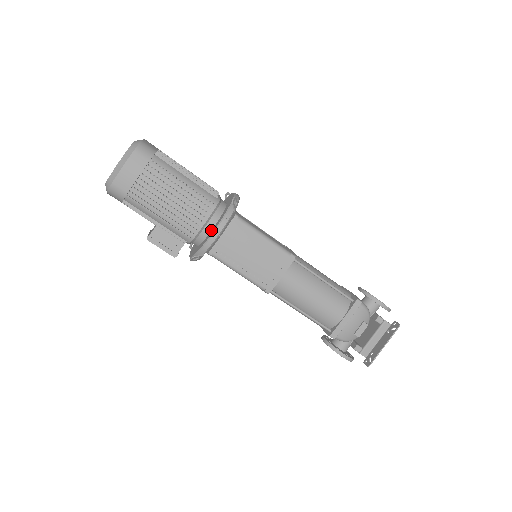
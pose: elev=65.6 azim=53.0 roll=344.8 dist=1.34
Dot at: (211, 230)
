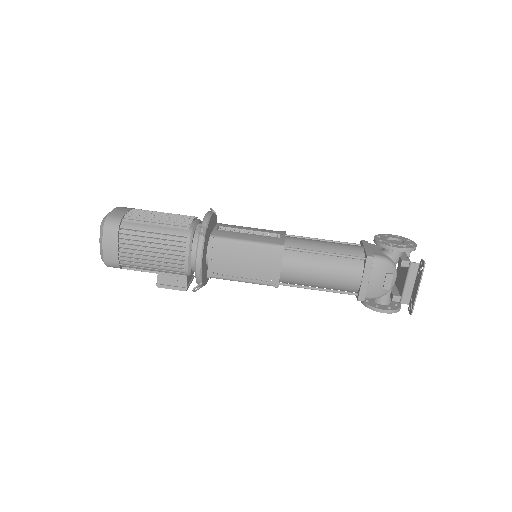
Dot at: occluded
